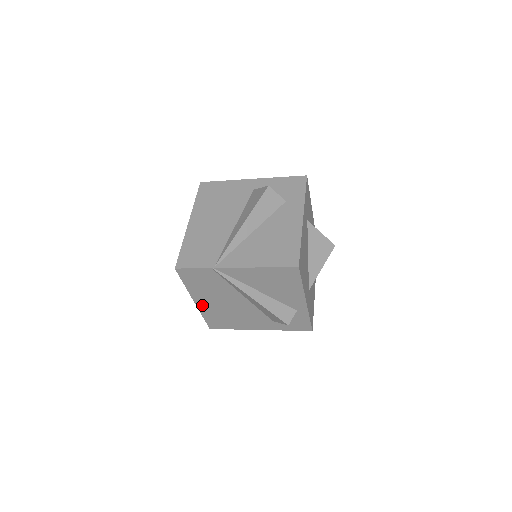
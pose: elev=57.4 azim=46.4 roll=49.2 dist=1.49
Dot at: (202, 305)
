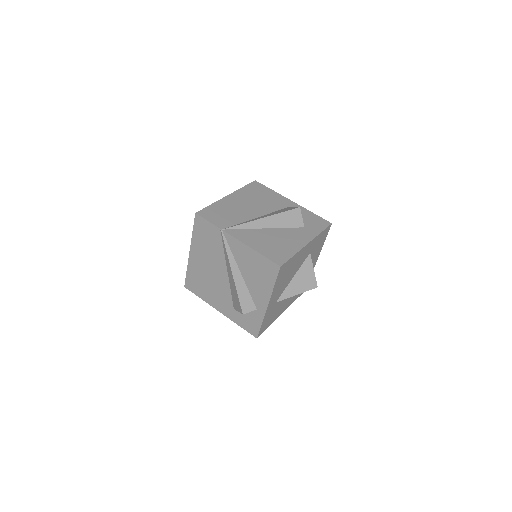
Dot at: (193, 259)
